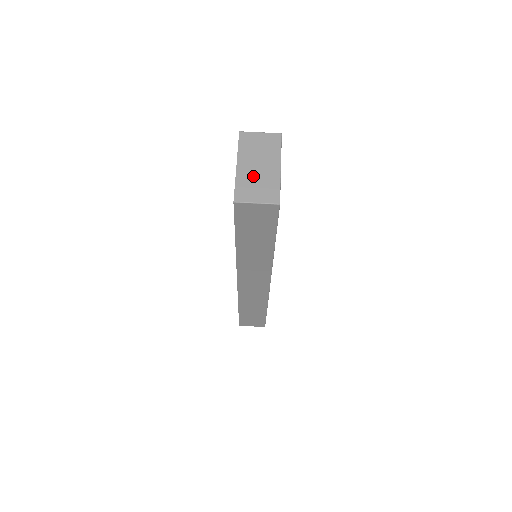
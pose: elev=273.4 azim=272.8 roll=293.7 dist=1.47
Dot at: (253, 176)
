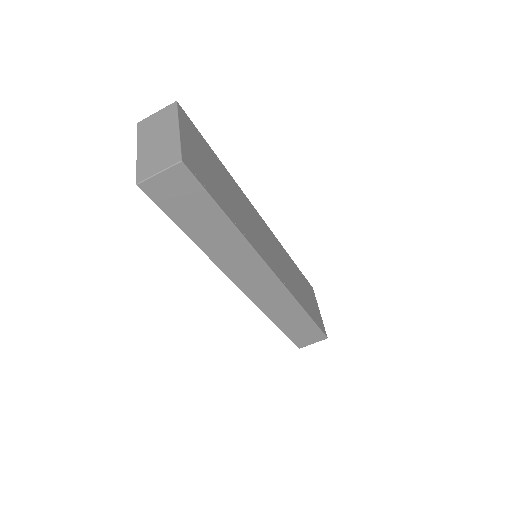
Dot at: (153, 152)
